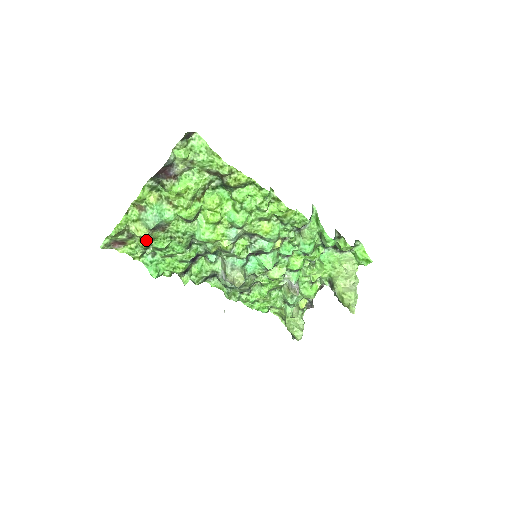
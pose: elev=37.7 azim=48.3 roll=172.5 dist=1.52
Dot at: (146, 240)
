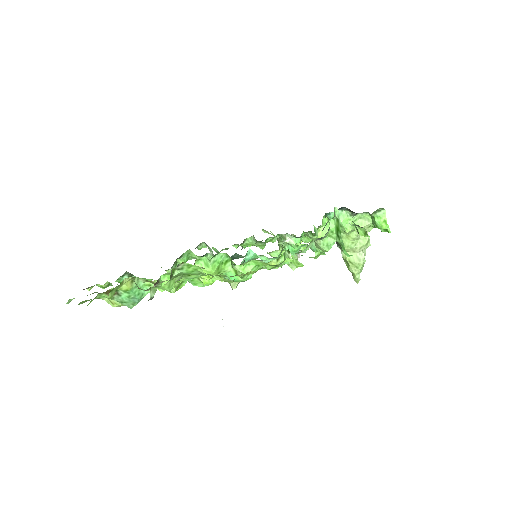
Dot at: occluded
